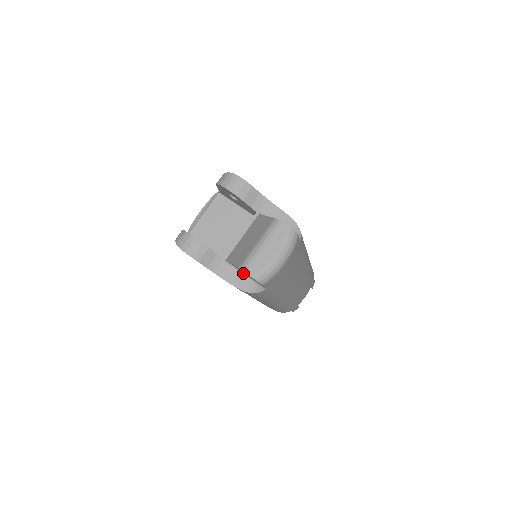
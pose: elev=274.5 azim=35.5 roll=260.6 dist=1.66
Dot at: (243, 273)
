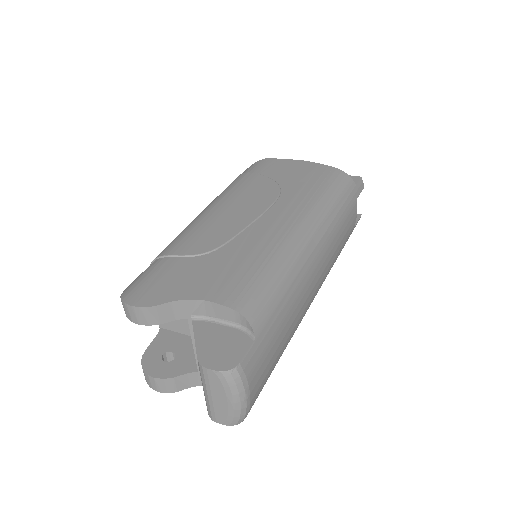
Dot at: occluded
